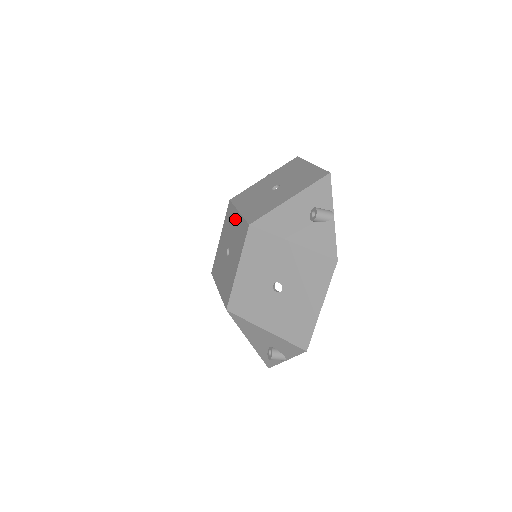
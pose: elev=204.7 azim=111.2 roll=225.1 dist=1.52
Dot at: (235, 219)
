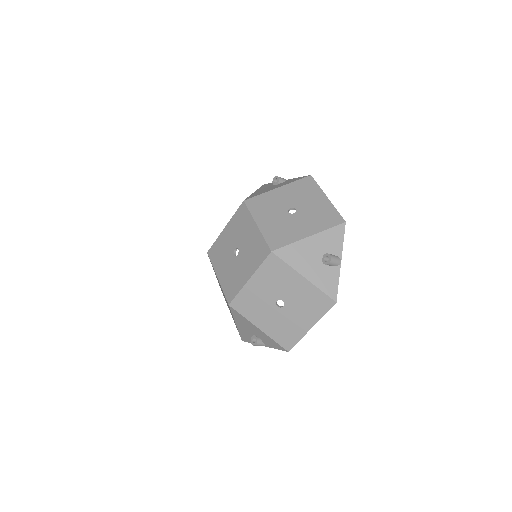
Dot at: (251, 229)
